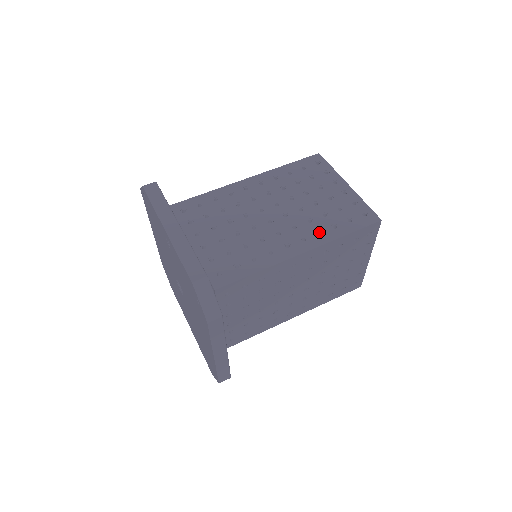
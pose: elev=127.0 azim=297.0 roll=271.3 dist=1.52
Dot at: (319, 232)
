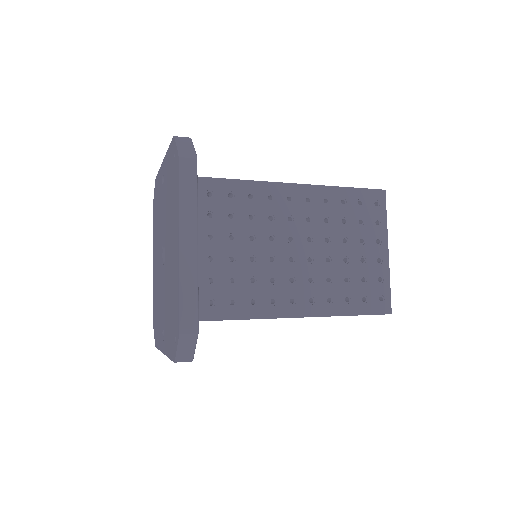
Dot at: occluded
